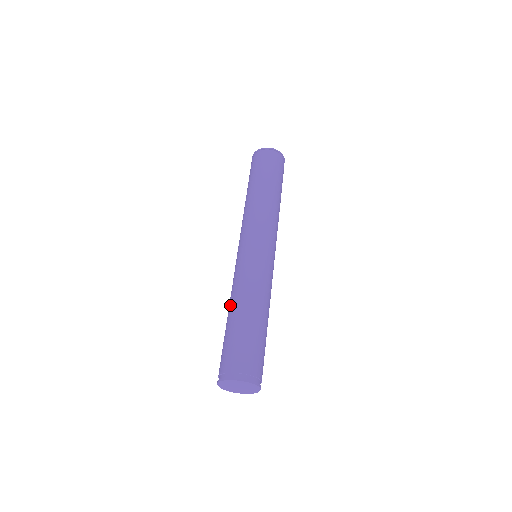
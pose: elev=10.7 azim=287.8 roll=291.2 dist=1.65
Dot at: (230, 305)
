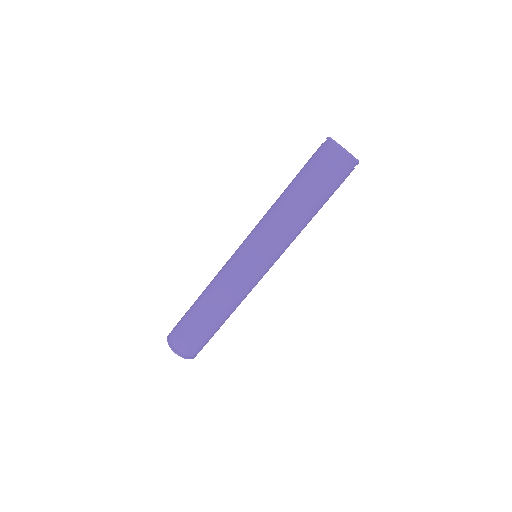
Dot at: occluded
